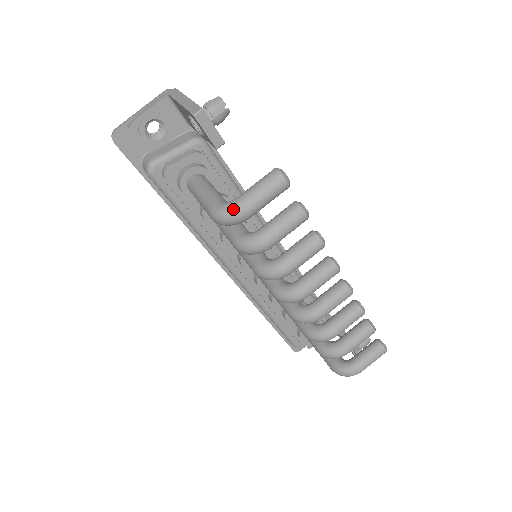
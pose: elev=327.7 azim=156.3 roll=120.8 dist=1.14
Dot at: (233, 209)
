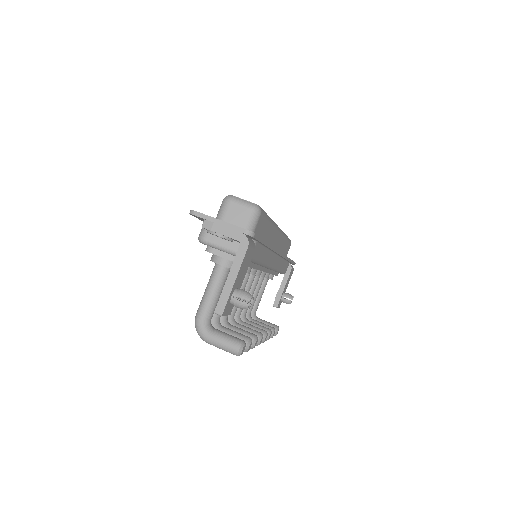
Dot at: (202, 337)
